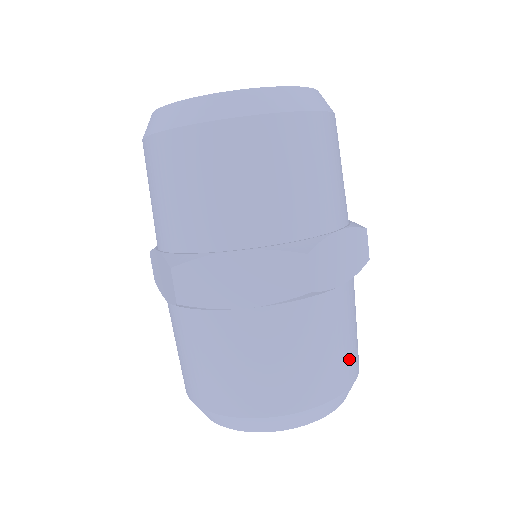
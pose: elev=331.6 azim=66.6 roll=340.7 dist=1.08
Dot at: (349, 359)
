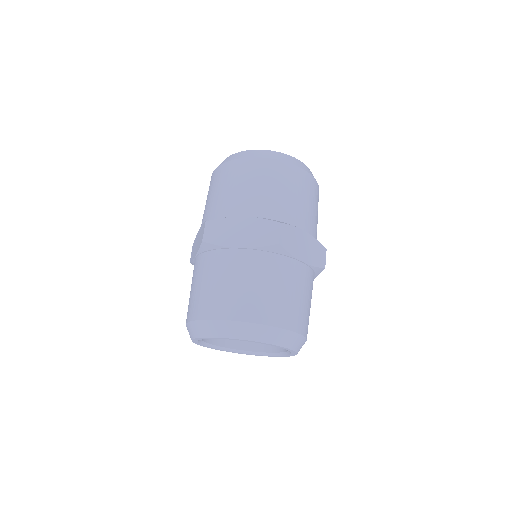
Dot at: occluded
